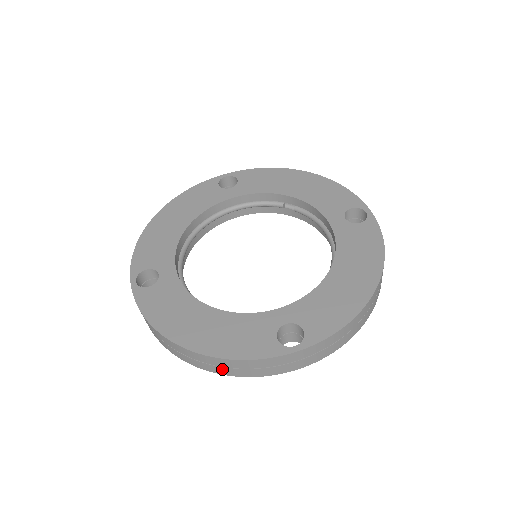
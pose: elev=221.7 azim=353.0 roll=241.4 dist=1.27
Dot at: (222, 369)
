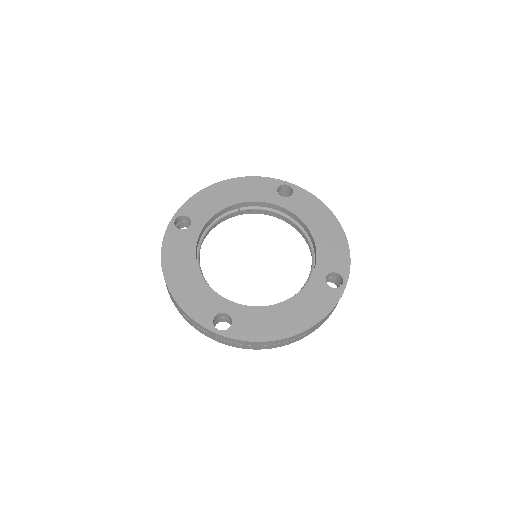
Dot at: (316, 328)
